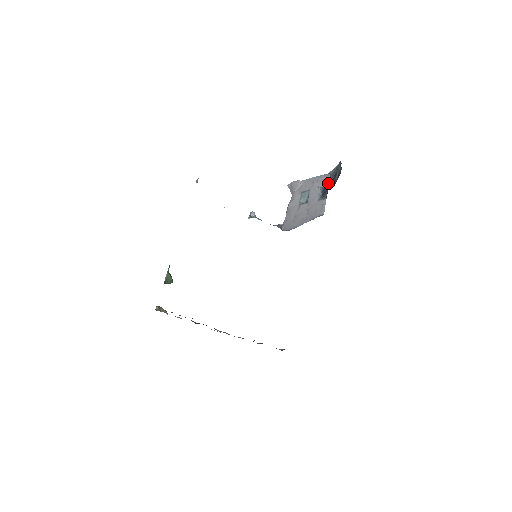
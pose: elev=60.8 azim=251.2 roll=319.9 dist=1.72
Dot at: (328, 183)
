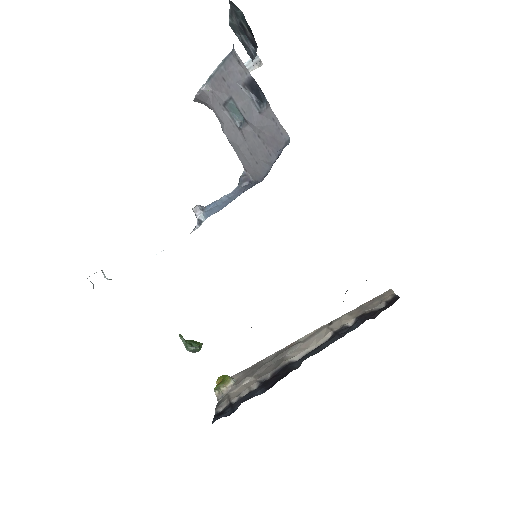
Dot at: (247, 73)
